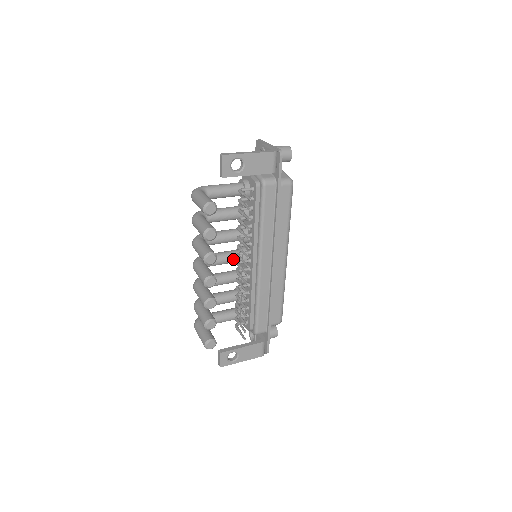
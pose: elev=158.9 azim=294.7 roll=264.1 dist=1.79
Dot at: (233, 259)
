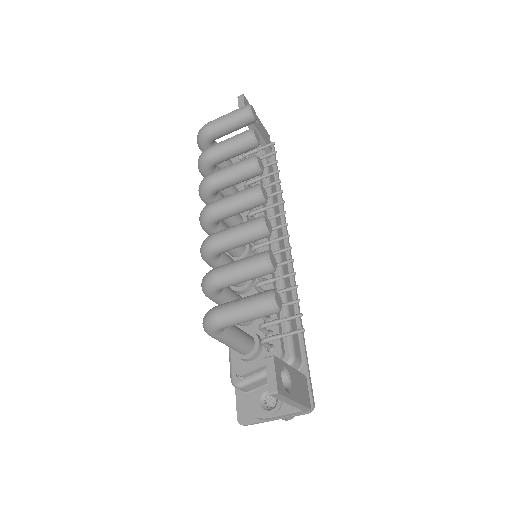
Dot at: occluded
